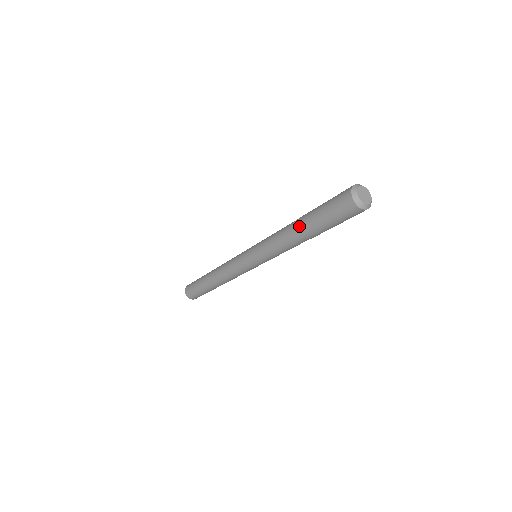
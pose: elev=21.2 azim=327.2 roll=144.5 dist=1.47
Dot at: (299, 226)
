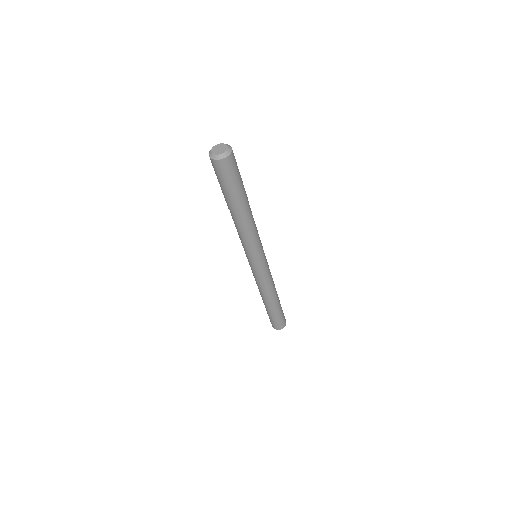
Dot at: occluded
